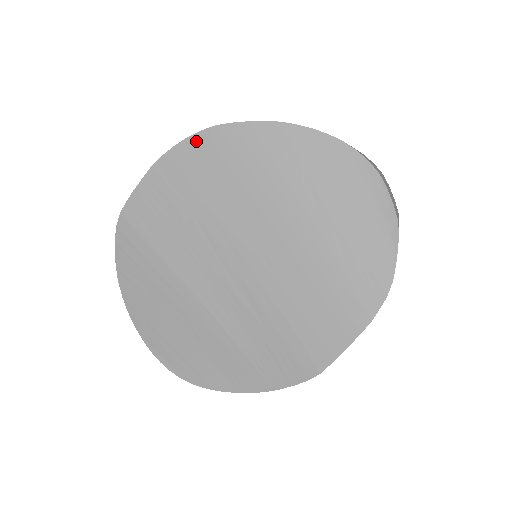
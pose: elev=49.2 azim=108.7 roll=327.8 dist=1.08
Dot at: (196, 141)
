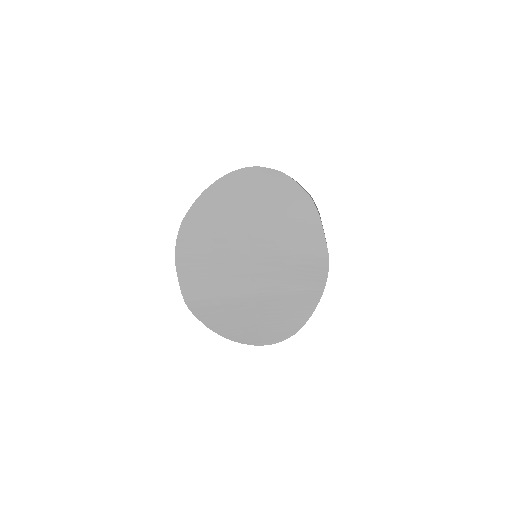
Dot at: (181, 236)
